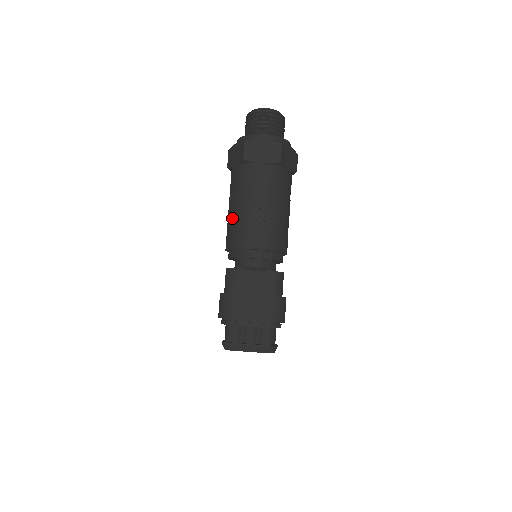
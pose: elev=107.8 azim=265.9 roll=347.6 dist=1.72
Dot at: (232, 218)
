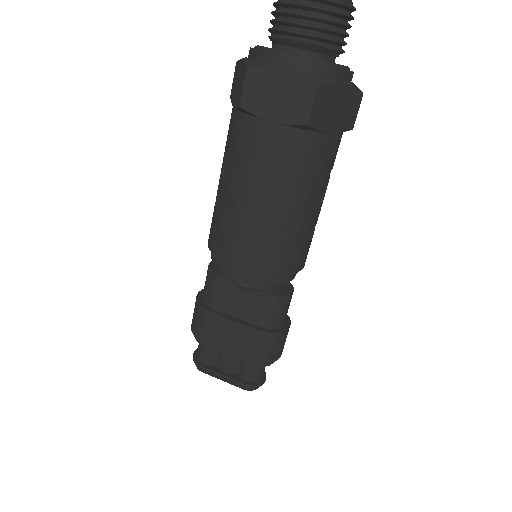
Dot at: (217, 200)
